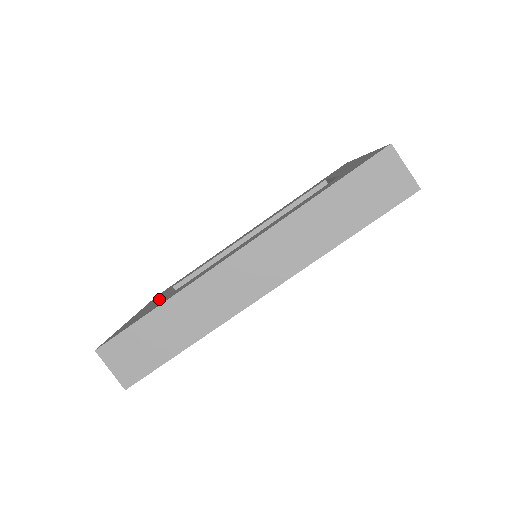
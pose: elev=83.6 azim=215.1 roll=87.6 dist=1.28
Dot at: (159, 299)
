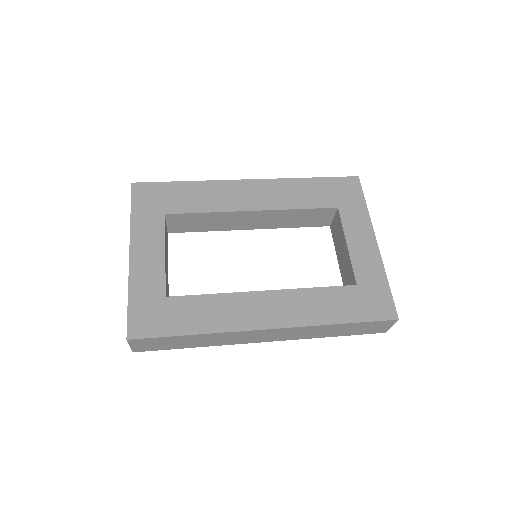
Dot at: (165, 260)
